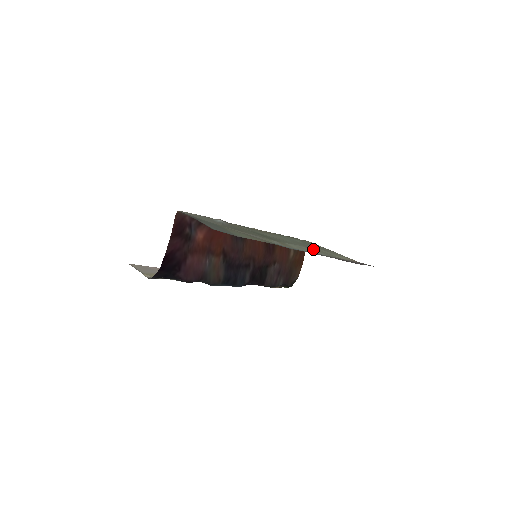
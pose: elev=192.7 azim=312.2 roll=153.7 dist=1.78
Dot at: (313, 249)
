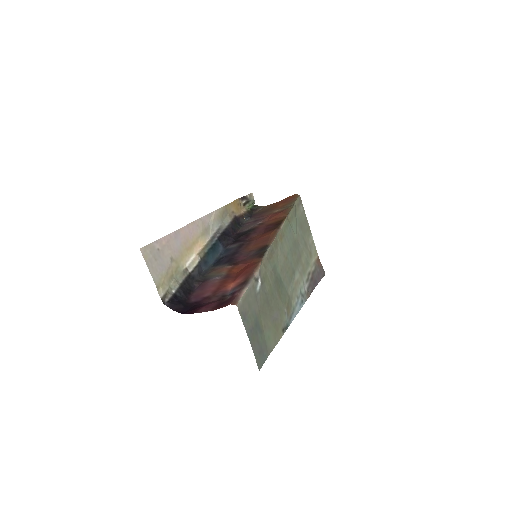
Dot at: (301, 265)
